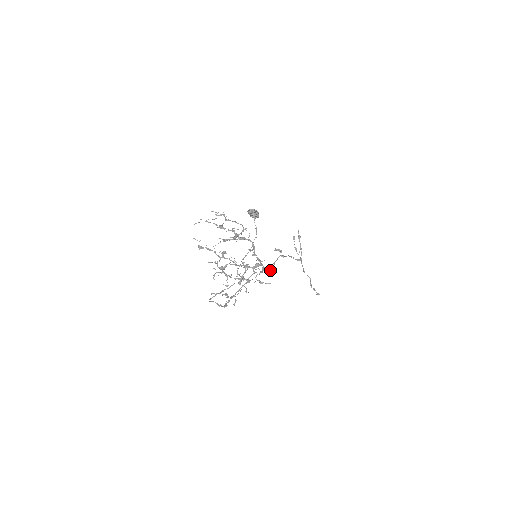
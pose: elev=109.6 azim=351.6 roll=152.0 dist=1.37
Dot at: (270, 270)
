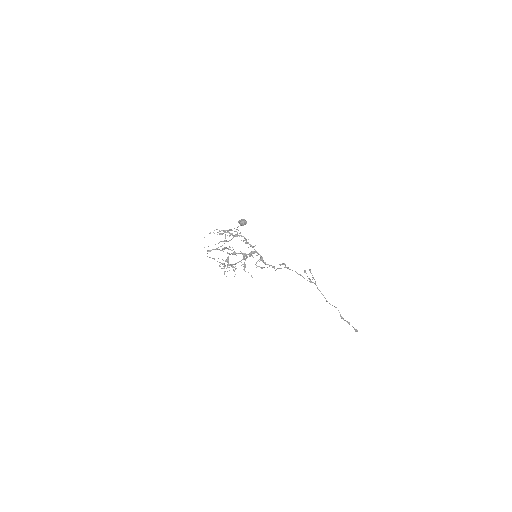
Dot at: (271, 265)
